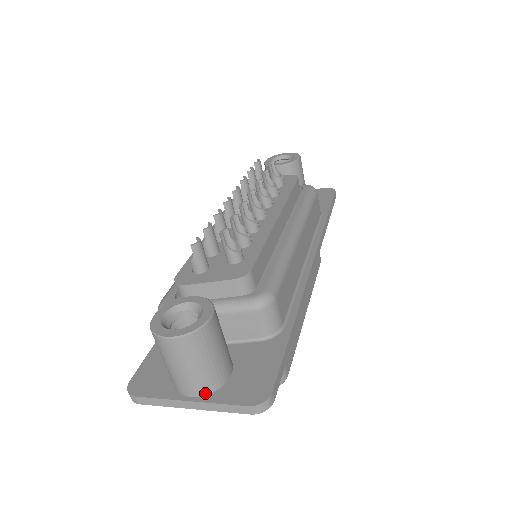
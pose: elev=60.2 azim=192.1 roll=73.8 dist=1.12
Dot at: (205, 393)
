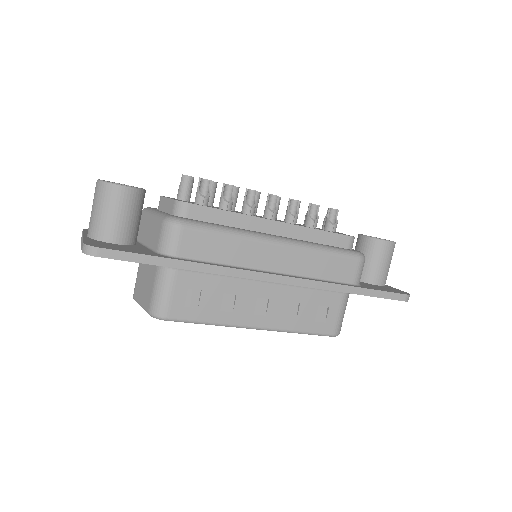
Dot at: (91, 236)
